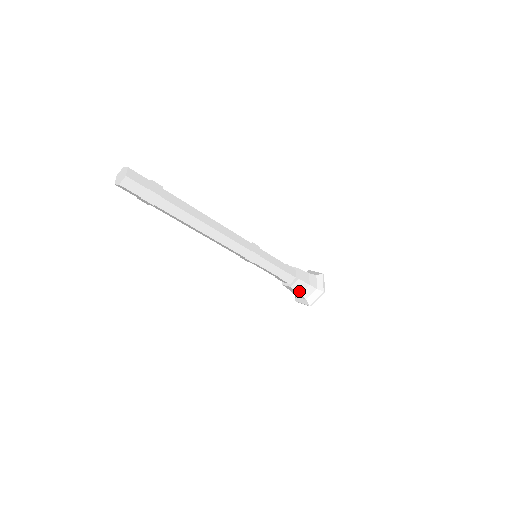
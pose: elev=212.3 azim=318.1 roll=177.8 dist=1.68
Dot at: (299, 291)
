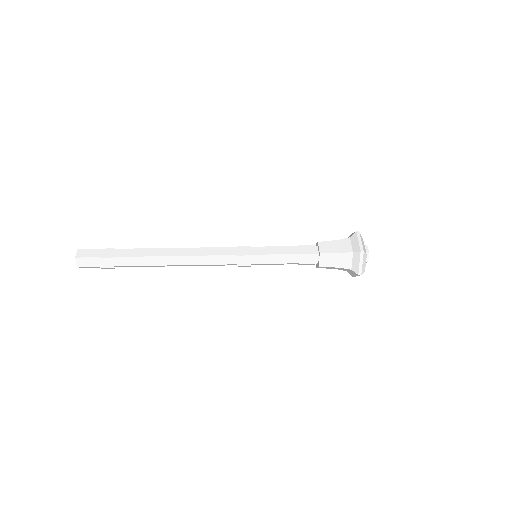
Dot at: occluded
